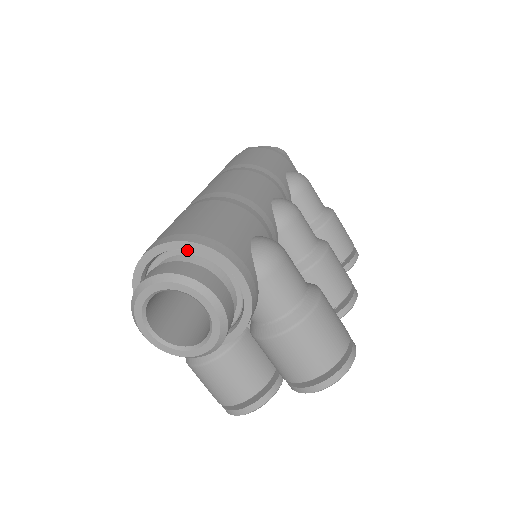
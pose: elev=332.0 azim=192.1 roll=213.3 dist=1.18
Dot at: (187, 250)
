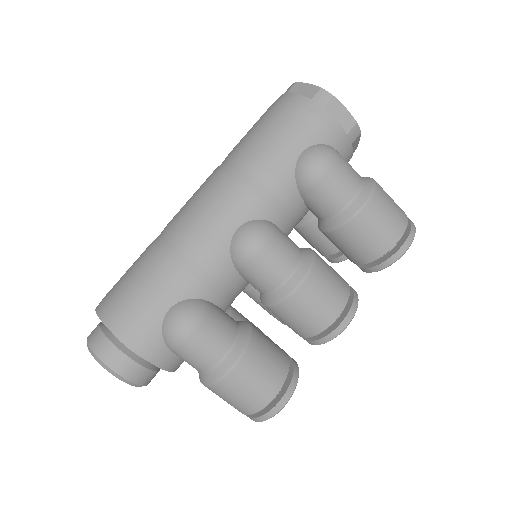
Dot at: occluded
